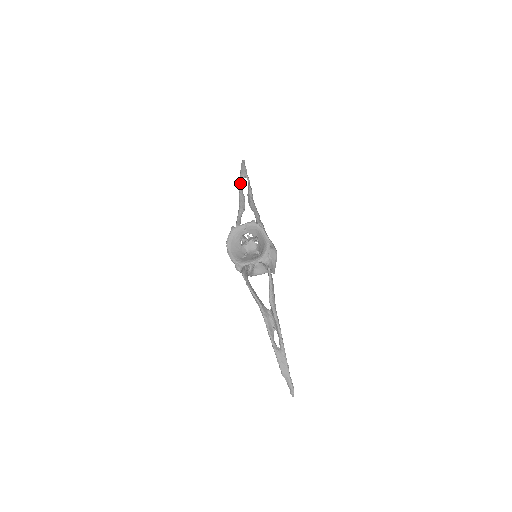
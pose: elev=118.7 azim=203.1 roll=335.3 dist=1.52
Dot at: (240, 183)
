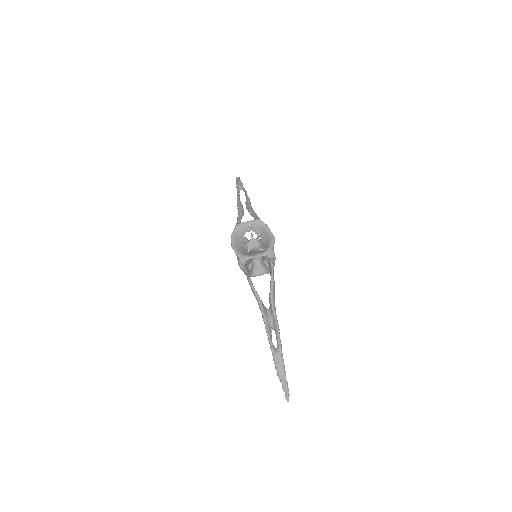
Dot at: (237, 193)
